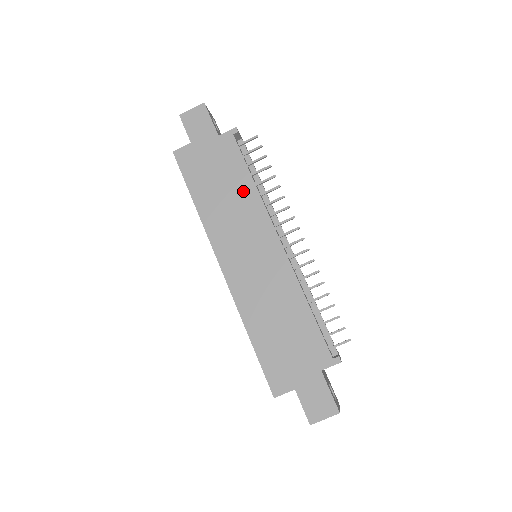
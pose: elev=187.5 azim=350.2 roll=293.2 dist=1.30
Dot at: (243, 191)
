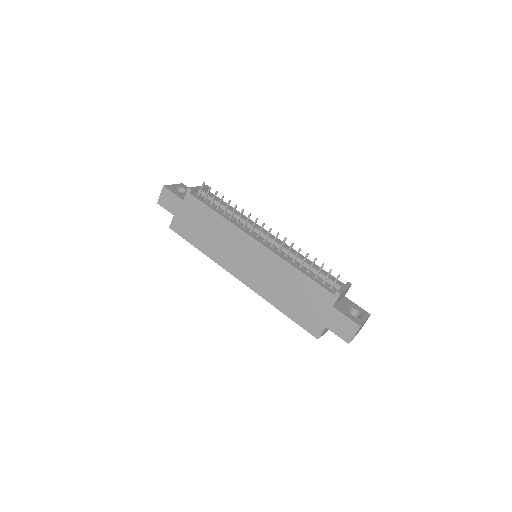
Dot at: (218, 225)
